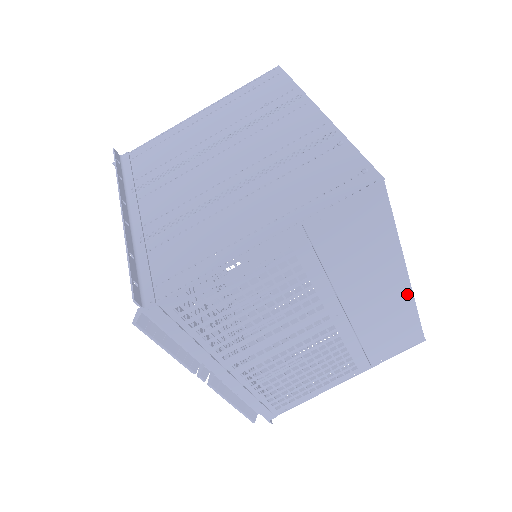
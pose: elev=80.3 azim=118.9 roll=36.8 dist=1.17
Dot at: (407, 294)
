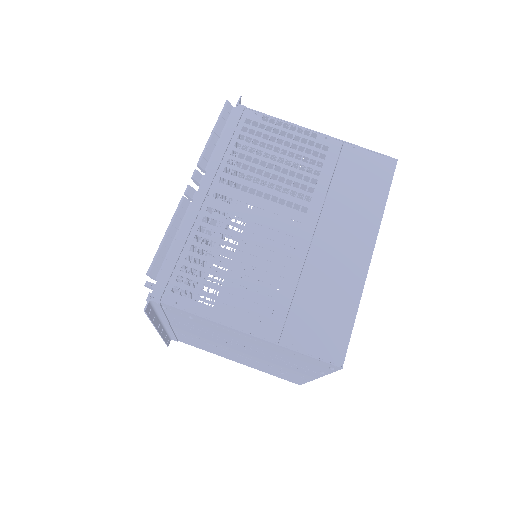
Dot at: (362, 272)
